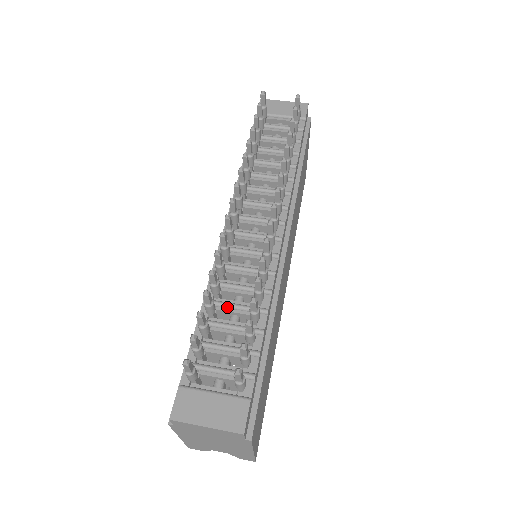
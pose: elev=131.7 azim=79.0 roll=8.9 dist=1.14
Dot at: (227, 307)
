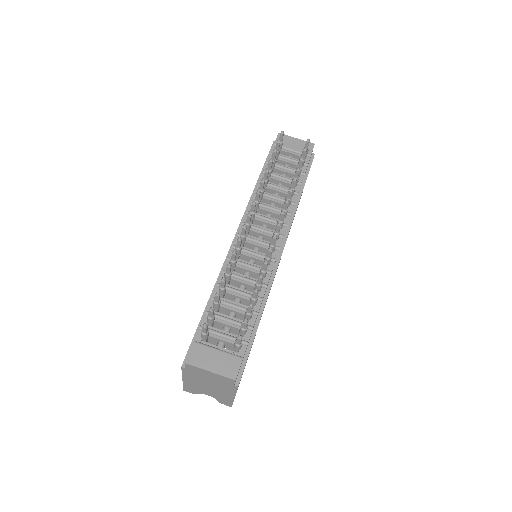
Dot at: (234, 292)
